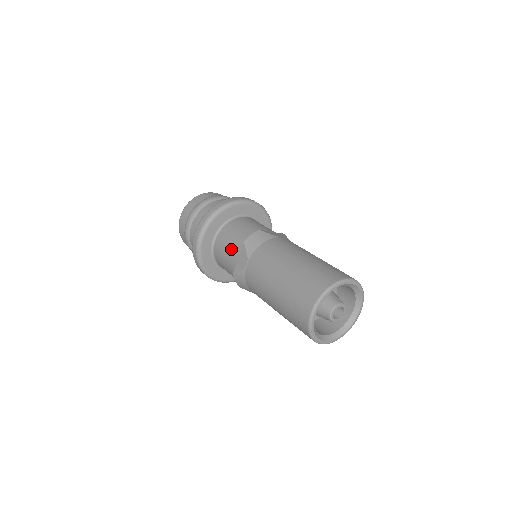
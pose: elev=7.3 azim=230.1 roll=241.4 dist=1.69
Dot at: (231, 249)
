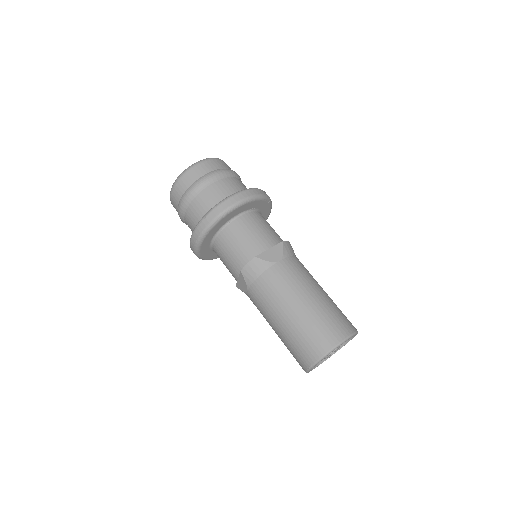
Dot at: (230, 266)
